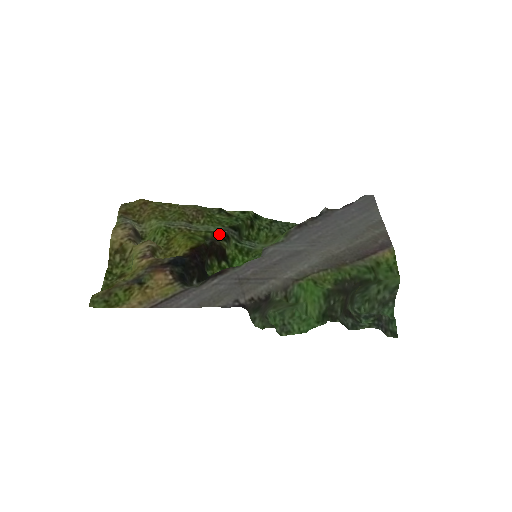
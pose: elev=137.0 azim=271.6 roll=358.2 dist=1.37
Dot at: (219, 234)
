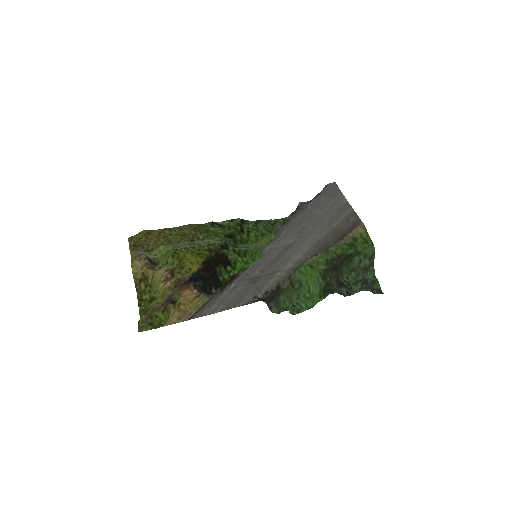
Dot at: (219, 245)
